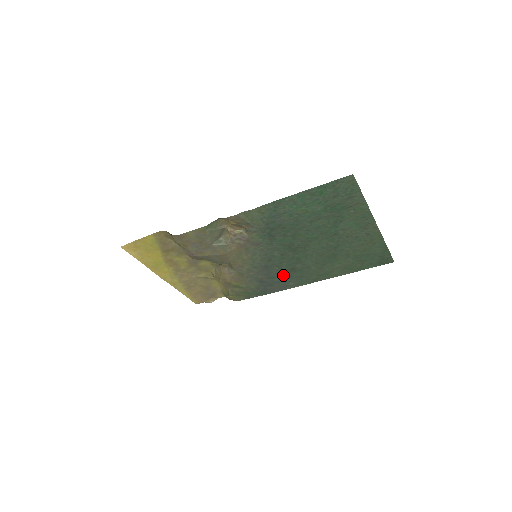
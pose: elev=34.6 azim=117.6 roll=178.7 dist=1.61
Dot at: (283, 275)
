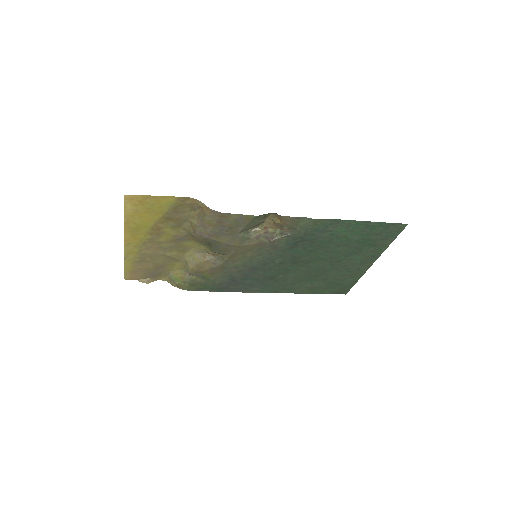
Dot at: (258, 280)
